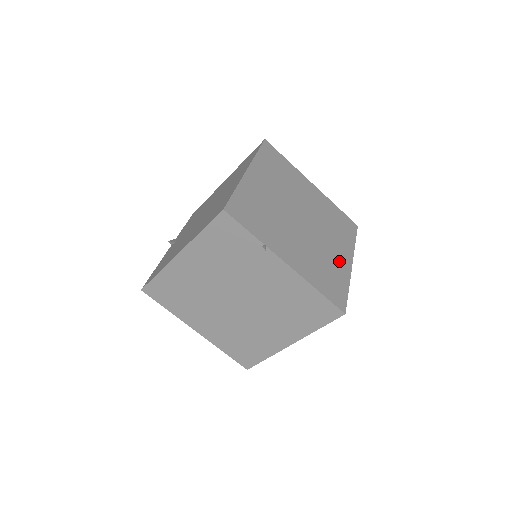
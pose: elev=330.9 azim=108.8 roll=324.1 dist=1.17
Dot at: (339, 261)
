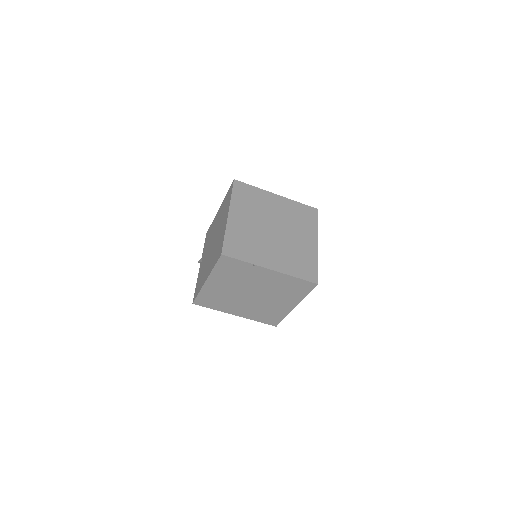
Dot at: (308, 247)
